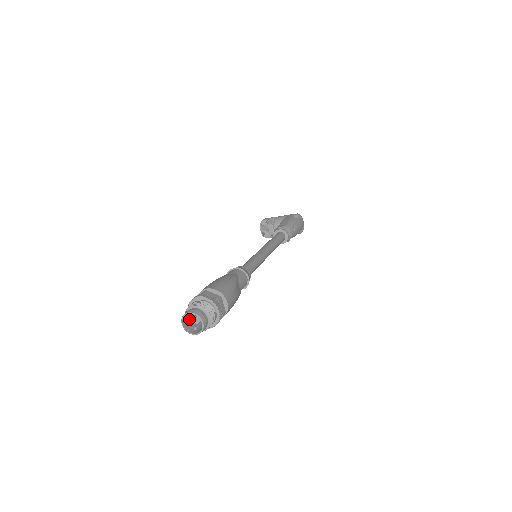
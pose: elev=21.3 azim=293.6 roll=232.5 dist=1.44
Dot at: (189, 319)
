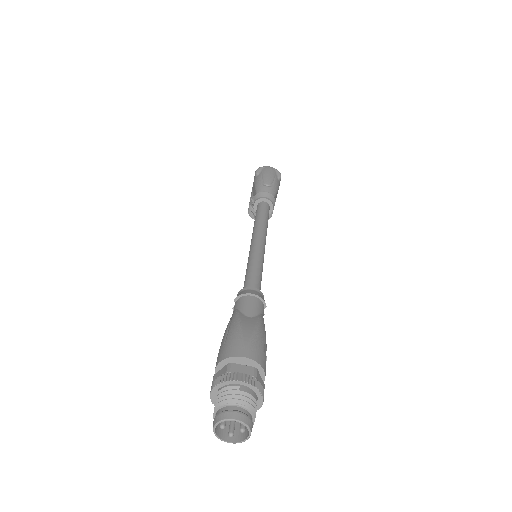
Dot at: (228, 428)
